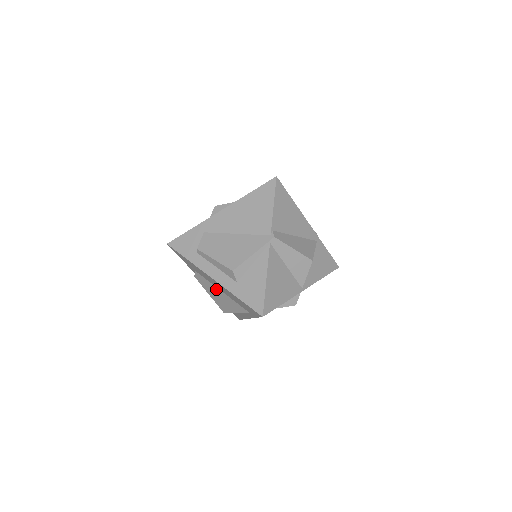
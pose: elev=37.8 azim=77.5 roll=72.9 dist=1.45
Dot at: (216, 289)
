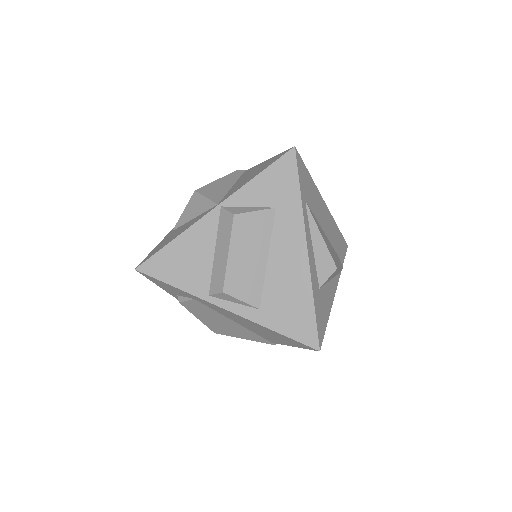
Dot at: occluded
